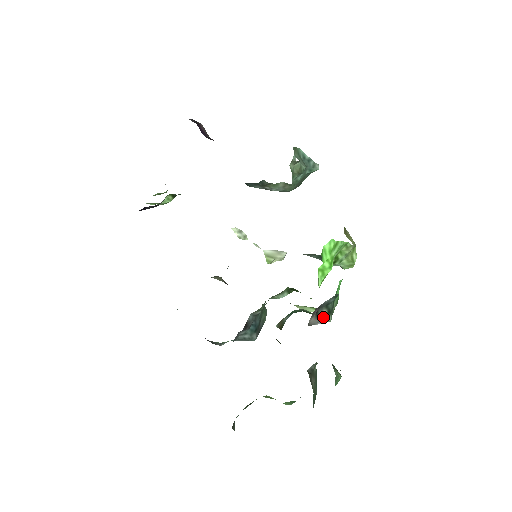
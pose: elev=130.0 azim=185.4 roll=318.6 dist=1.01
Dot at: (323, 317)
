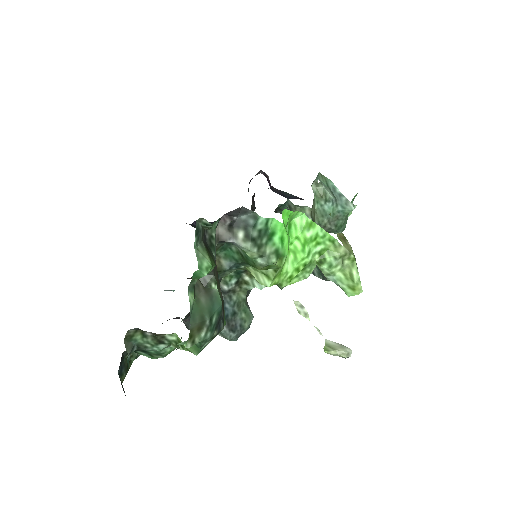
Dot at: (238, 237)
